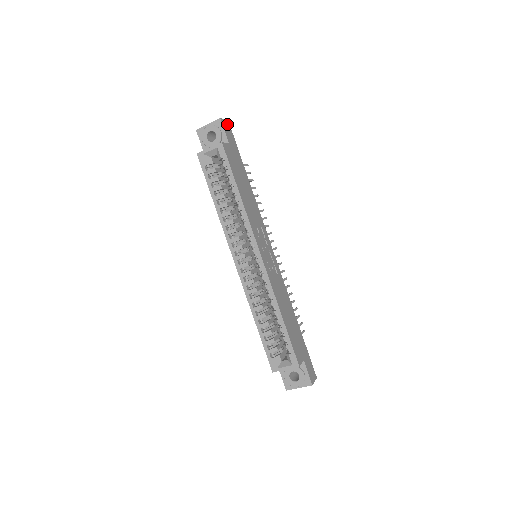
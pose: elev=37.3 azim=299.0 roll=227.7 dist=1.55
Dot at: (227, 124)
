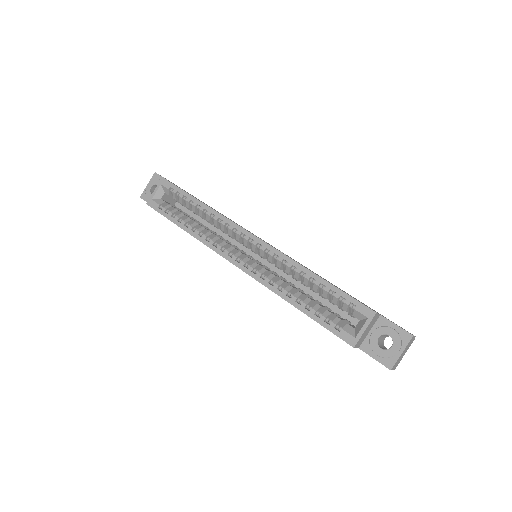
Dot at: occluded
